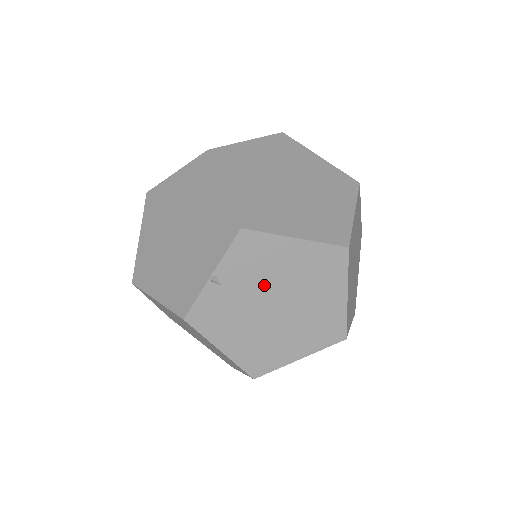
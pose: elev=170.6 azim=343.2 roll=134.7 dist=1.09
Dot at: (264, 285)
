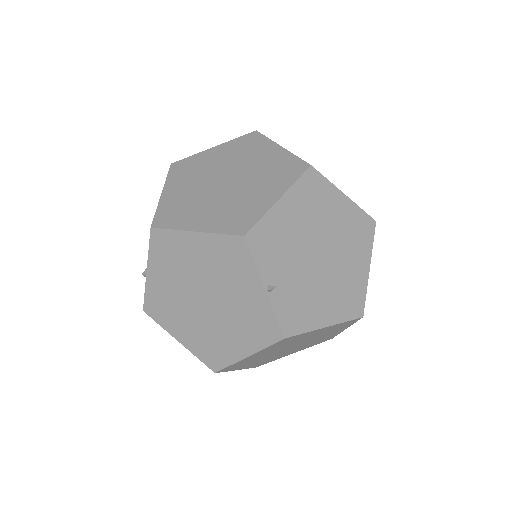
Dot at: (298, 252)
